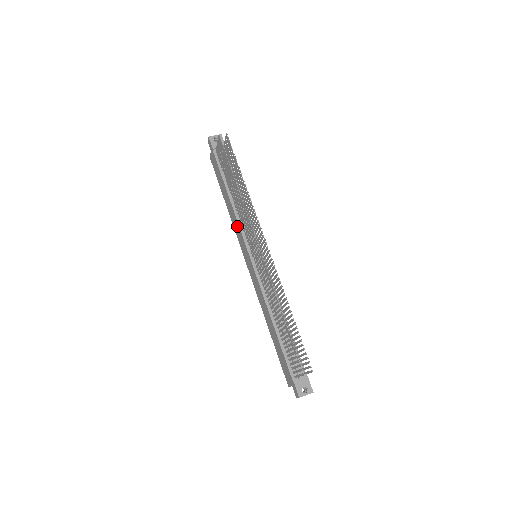
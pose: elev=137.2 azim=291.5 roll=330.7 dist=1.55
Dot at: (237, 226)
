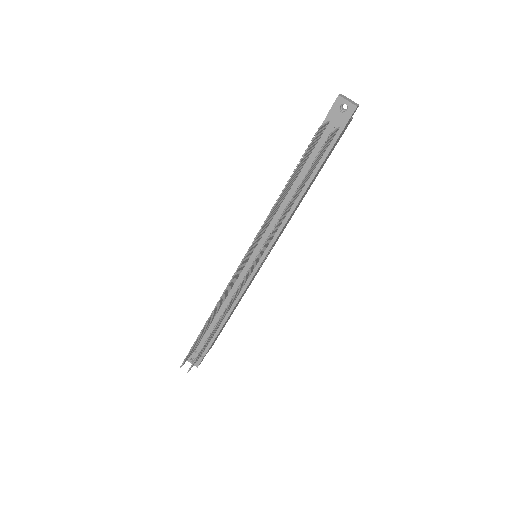
Dot at: occluded
